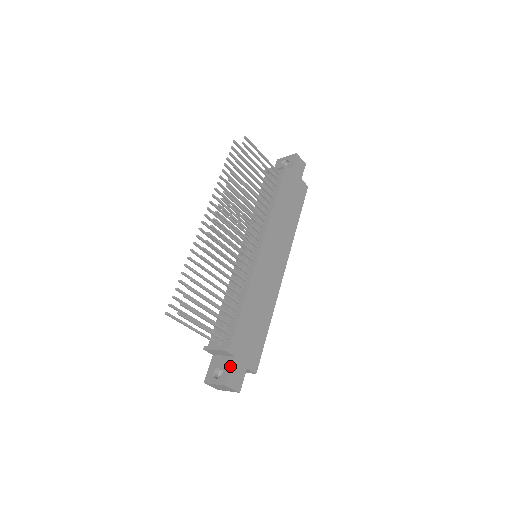
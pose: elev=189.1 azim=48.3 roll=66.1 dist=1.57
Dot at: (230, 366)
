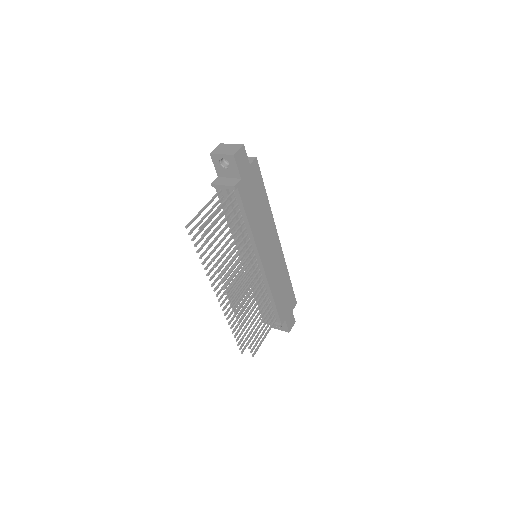
Dot at: (285, 324)
